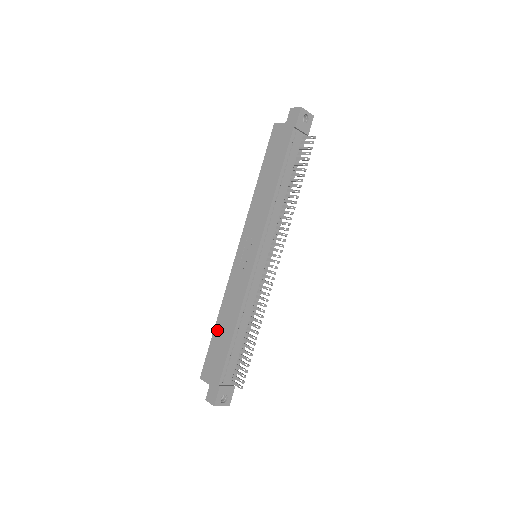
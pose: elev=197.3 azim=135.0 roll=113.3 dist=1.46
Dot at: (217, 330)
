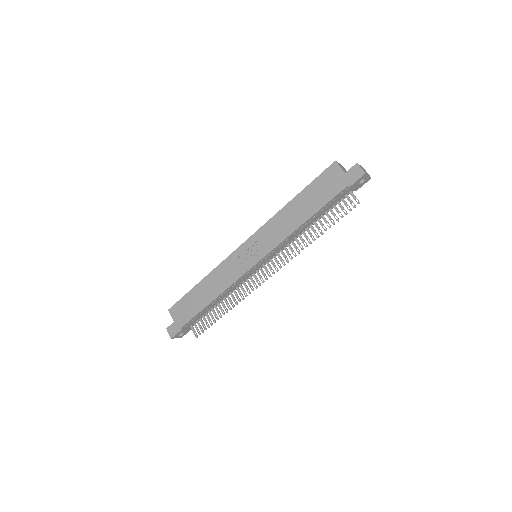
Dot at: (197, 289)
